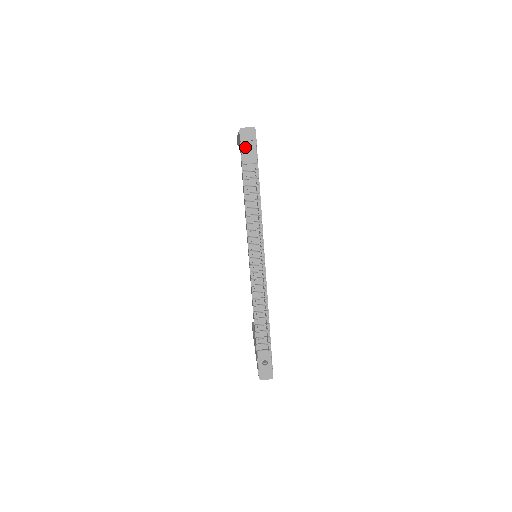
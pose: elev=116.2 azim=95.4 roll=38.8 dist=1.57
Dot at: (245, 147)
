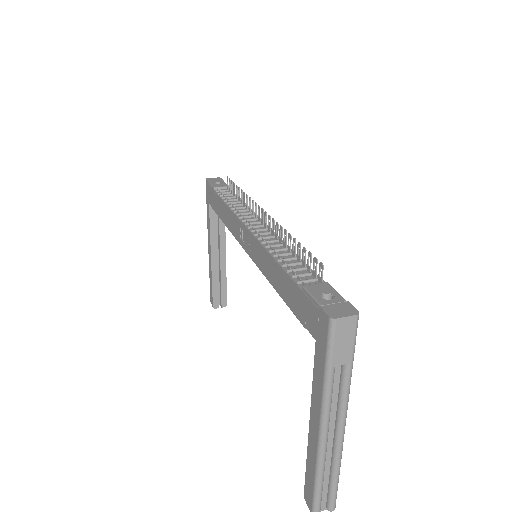
Dot at: (214, 183)
